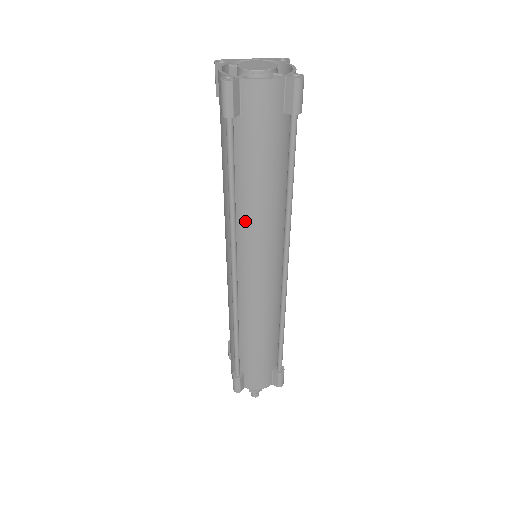
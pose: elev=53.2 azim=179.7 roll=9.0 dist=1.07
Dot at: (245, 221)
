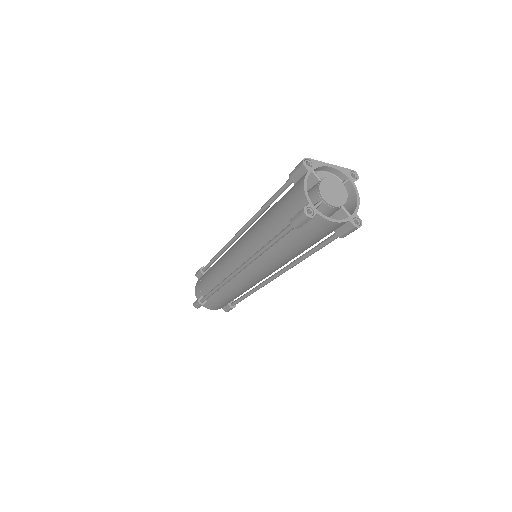
Dot at: (265, 258)
